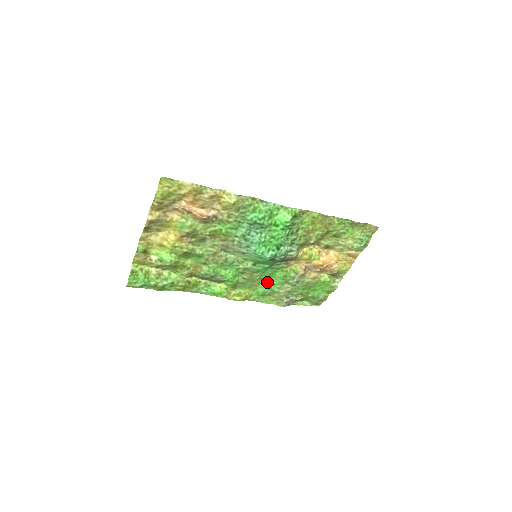
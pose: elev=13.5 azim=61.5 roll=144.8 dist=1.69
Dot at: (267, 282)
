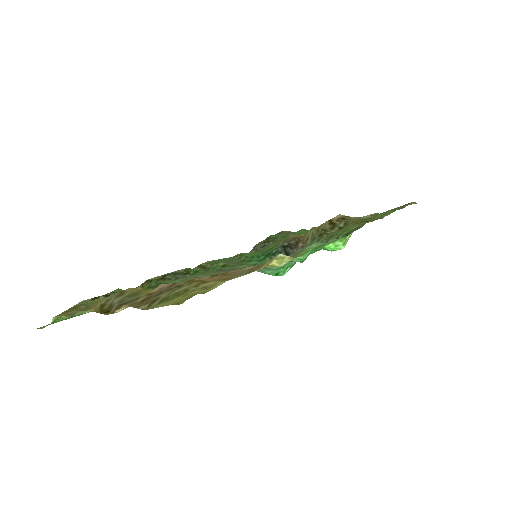
Dot at: occluded
